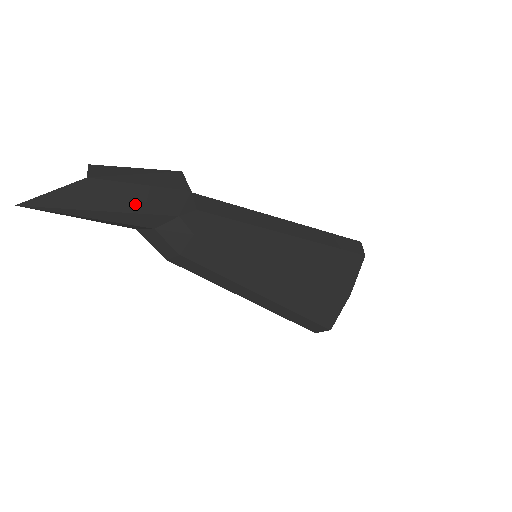
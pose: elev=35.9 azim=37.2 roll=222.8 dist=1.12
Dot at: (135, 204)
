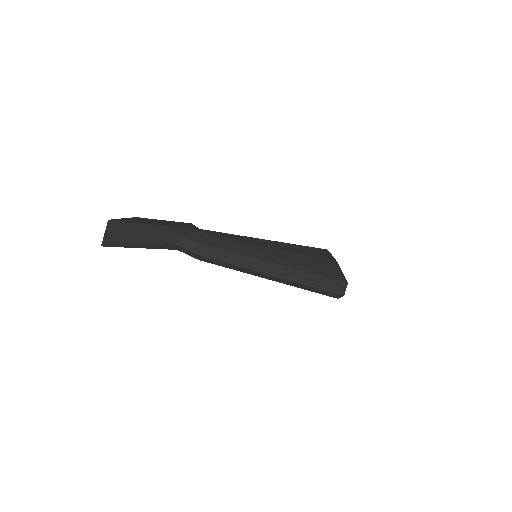
Dot at: (165, 224)
